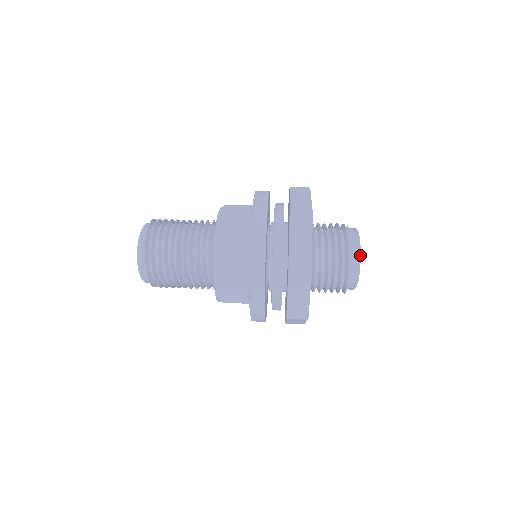
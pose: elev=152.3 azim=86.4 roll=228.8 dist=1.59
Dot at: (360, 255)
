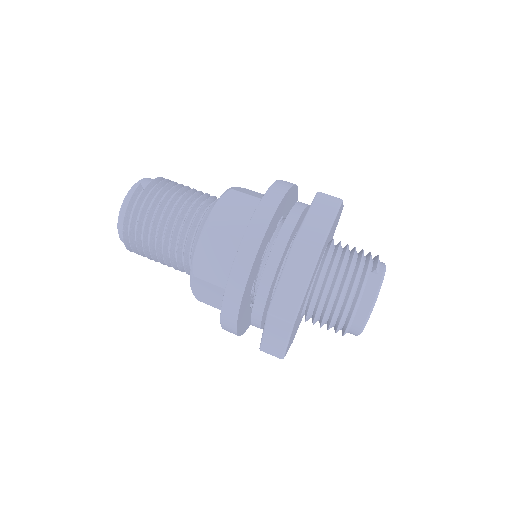
Dot at: (362, 331)
